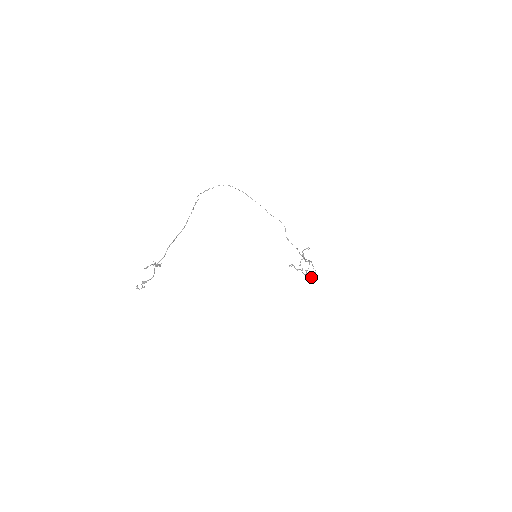
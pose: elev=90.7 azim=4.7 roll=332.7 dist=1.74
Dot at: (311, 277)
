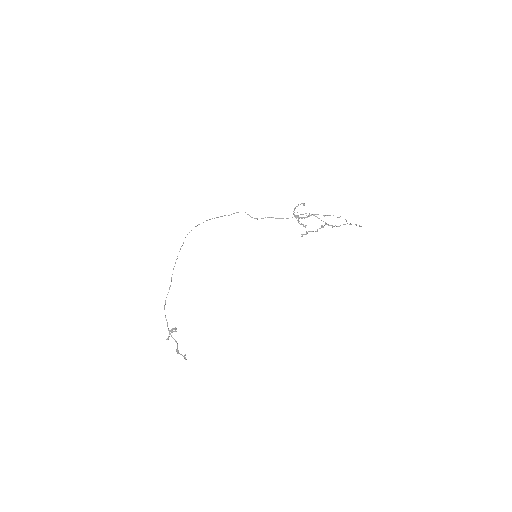
Dot at: (350, 224)
